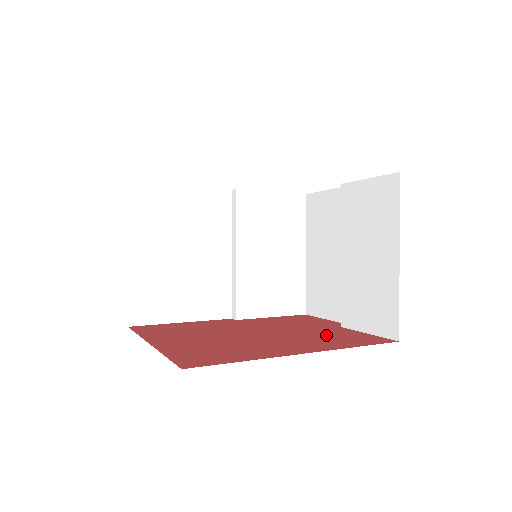
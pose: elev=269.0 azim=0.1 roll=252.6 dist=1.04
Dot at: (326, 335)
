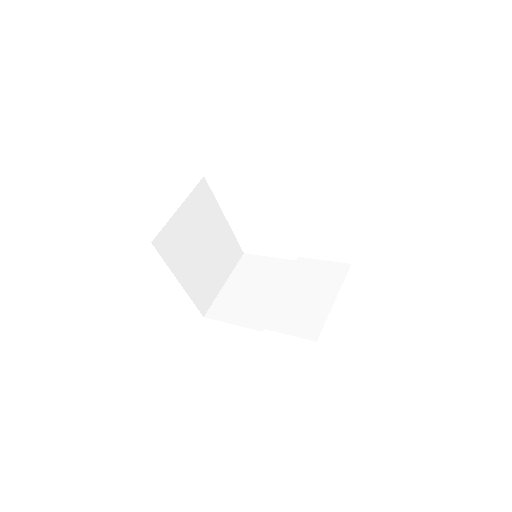
Dot at: occluded
